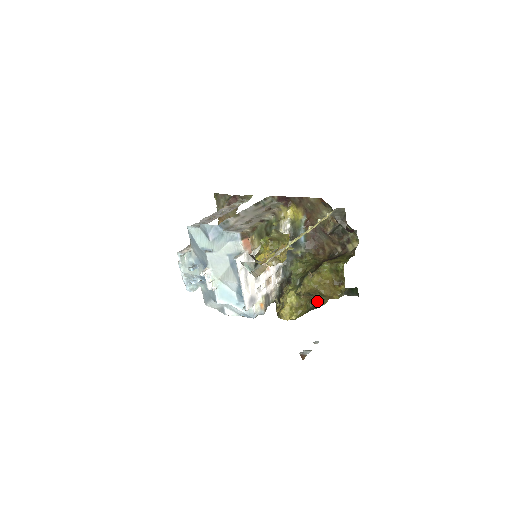
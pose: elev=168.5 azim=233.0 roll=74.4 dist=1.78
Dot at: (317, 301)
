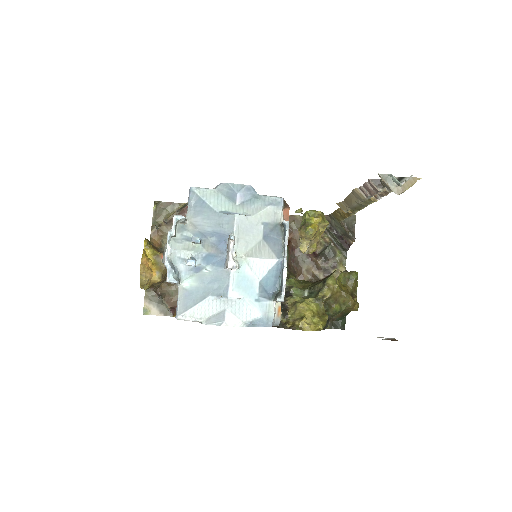
Dot at: (331, 315)
